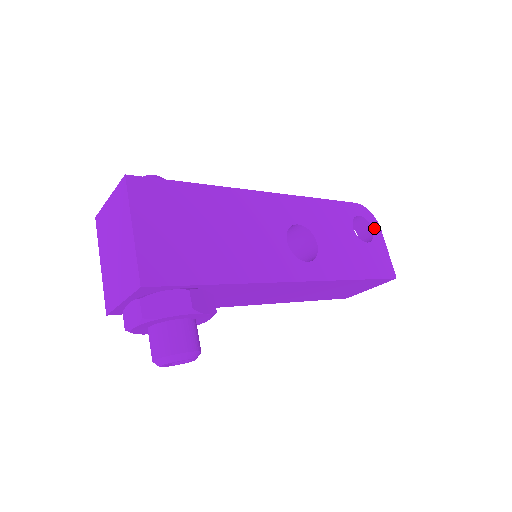
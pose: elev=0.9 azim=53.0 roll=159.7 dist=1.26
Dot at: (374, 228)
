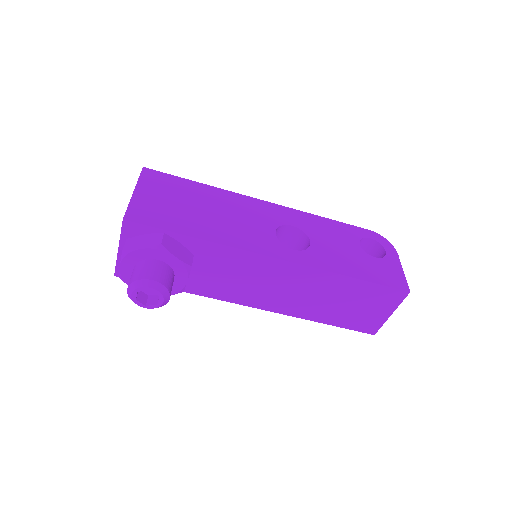
Dot at: (388, 251)
